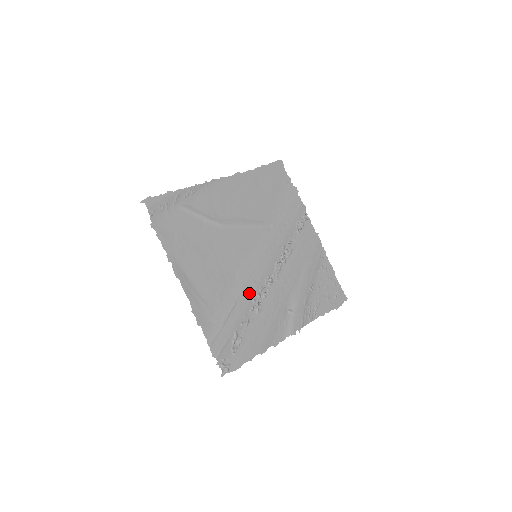
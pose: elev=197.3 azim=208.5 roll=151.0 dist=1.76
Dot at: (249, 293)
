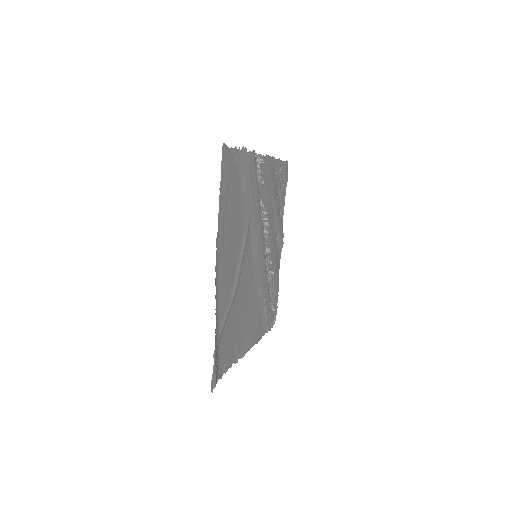
Dot at: (265, 279)
